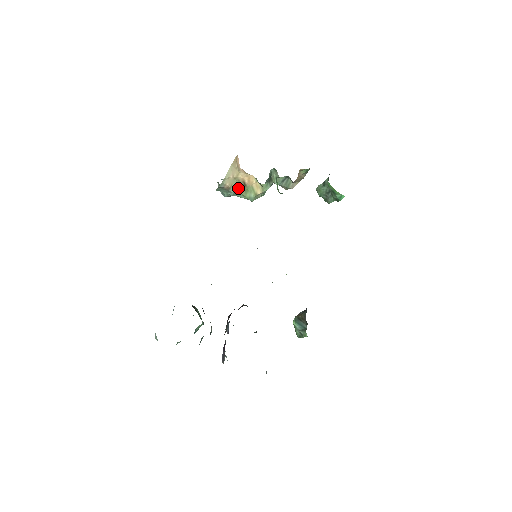
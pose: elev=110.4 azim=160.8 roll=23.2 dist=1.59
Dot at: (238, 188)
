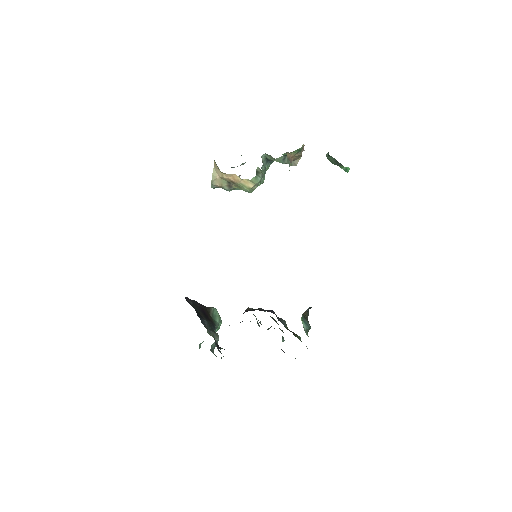
Dot at: (230, 185)
